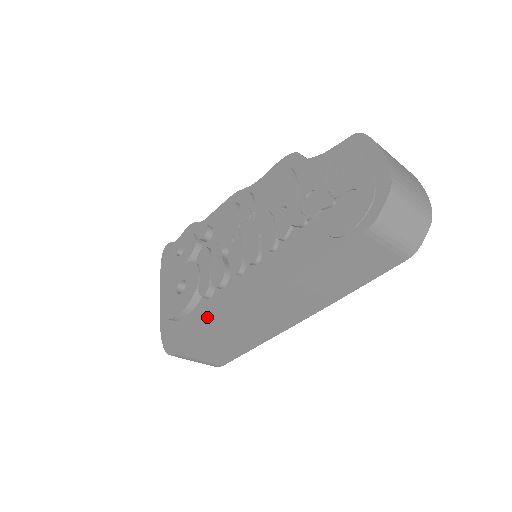
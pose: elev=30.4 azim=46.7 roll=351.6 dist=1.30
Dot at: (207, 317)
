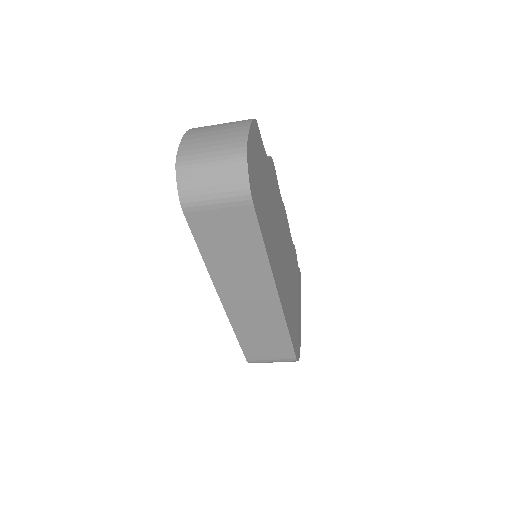
Dot at: occluded
